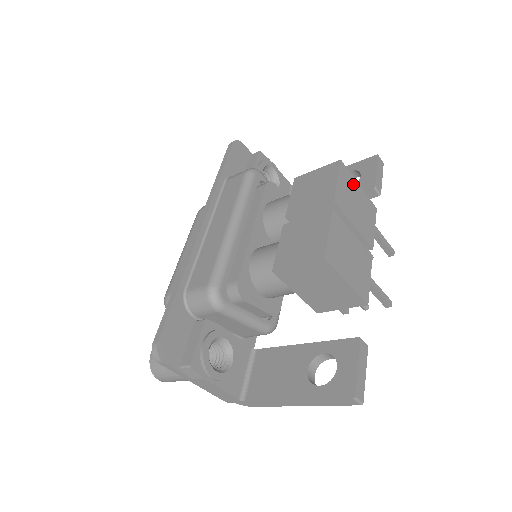
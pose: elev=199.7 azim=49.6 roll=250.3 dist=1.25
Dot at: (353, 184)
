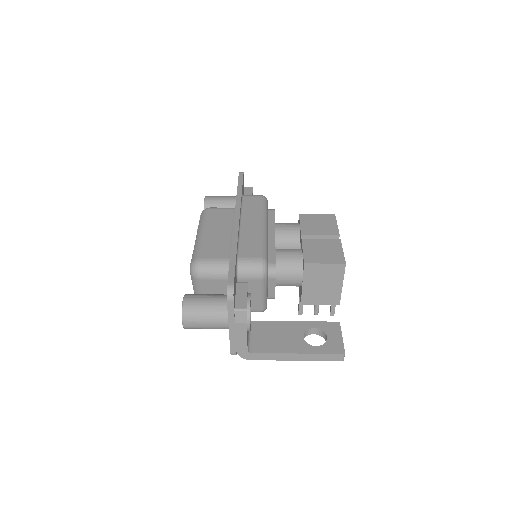
Dot at: occluded
